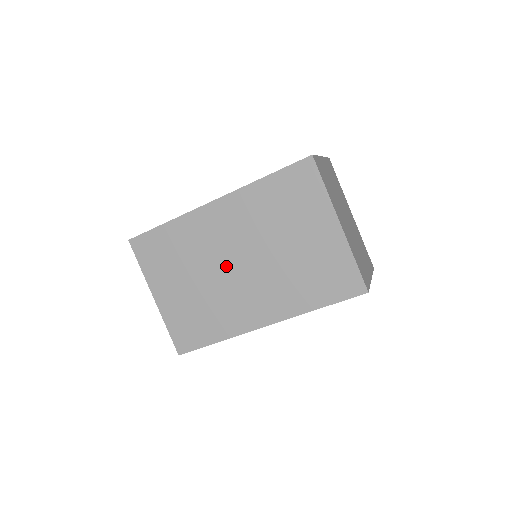
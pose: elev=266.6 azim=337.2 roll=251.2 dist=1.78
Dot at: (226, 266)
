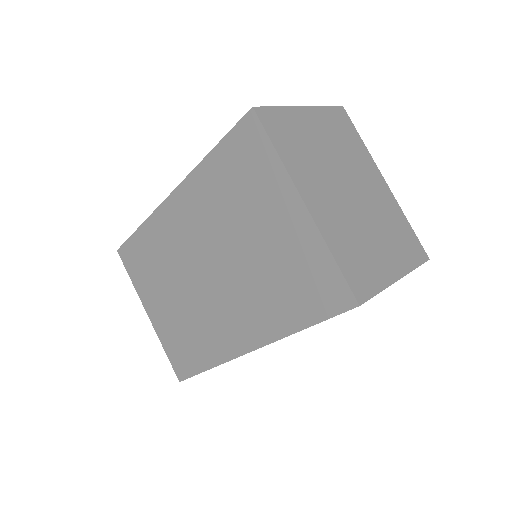
Dot at: (197, 274)
